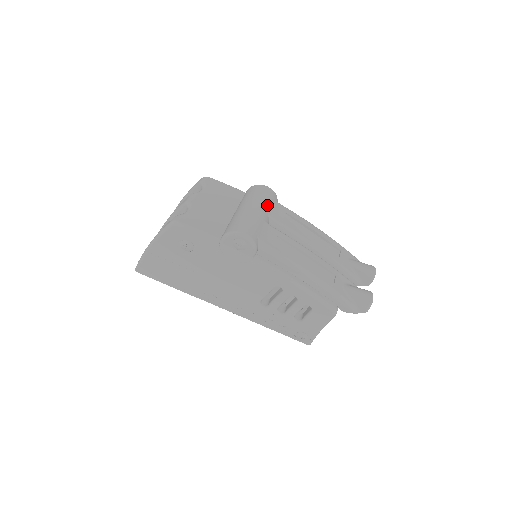
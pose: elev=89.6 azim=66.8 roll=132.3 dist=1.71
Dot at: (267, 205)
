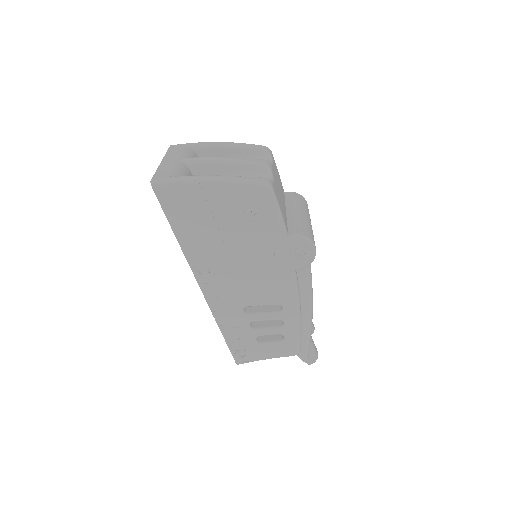
Dot at: occluded
